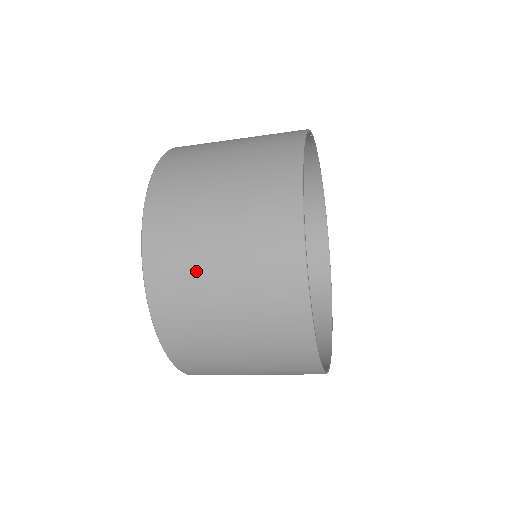
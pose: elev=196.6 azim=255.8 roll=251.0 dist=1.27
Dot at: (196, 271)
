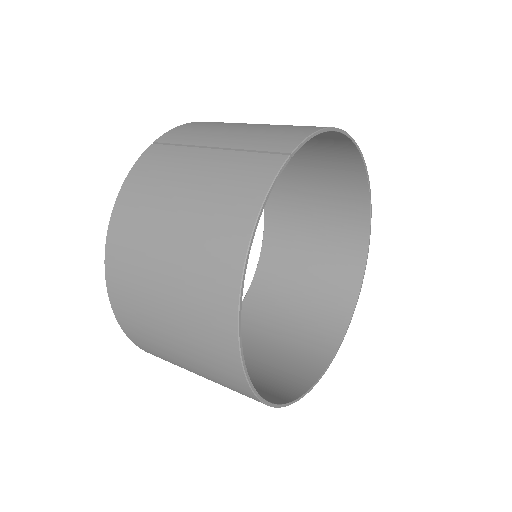
Dot at: (167, 355)
